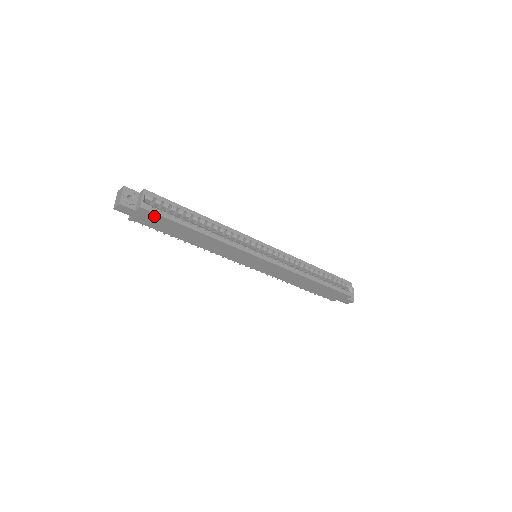
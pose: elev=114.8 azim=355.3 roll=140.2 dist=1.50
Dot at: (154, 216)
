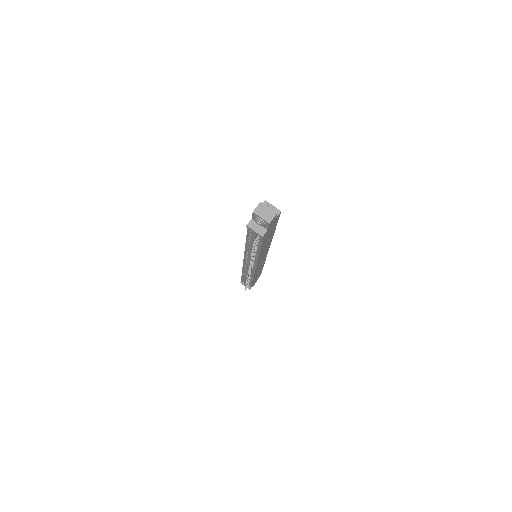
Dot at: (276, 221)
